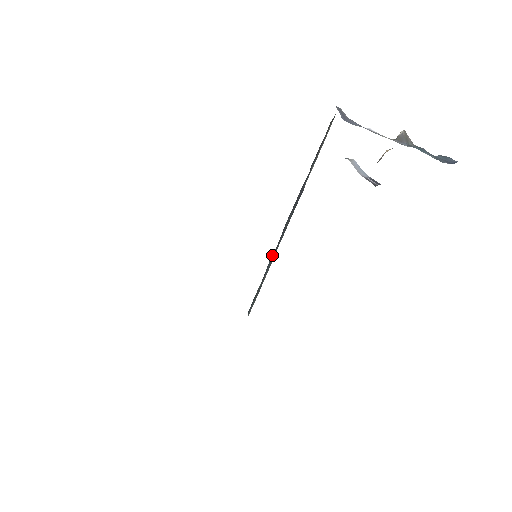
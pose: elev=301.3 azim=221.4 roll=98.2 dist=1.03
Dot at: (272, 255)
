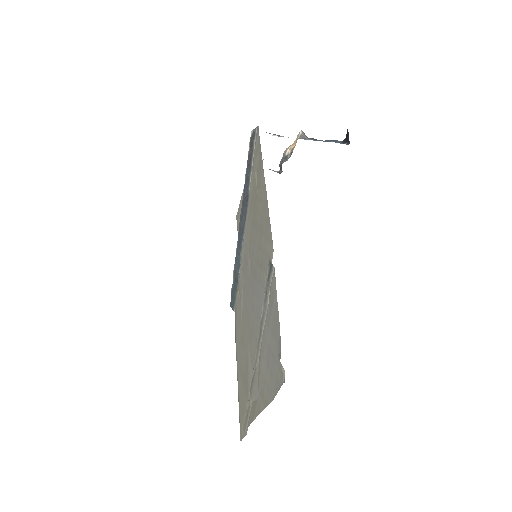
Dot at: (236, 254)
